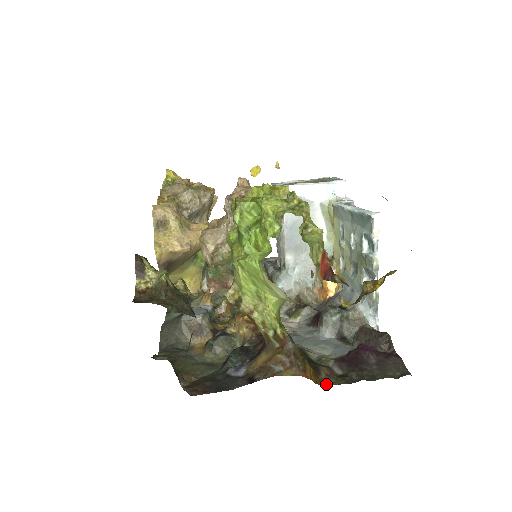
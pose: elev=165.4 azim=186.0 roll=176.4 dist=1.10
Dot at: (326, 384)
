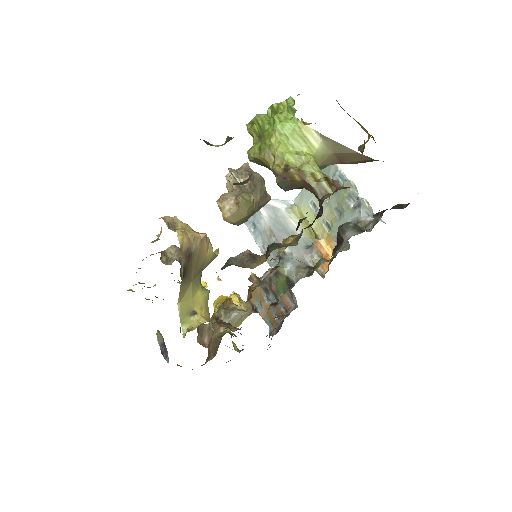
Dot at: occluded
